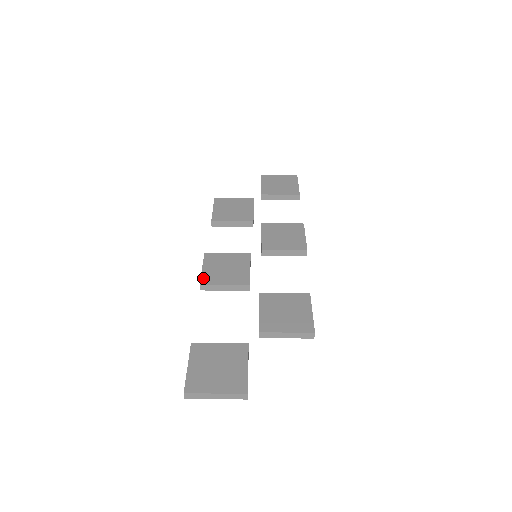
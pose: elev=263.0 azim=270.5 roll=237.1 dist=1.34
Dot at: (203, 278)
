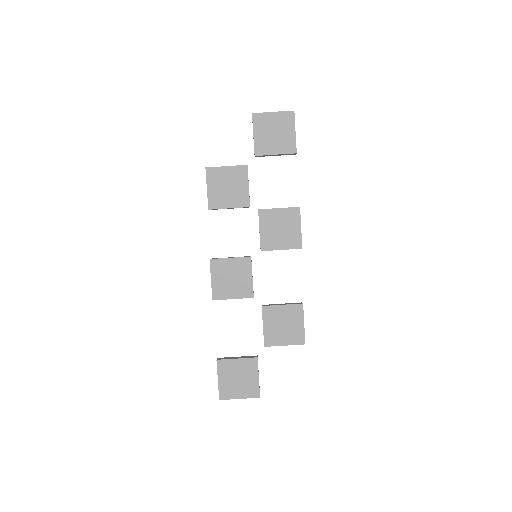
Dot at: (214, 293)
